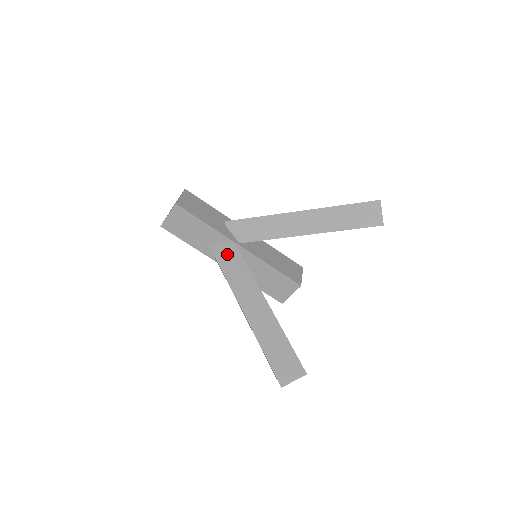
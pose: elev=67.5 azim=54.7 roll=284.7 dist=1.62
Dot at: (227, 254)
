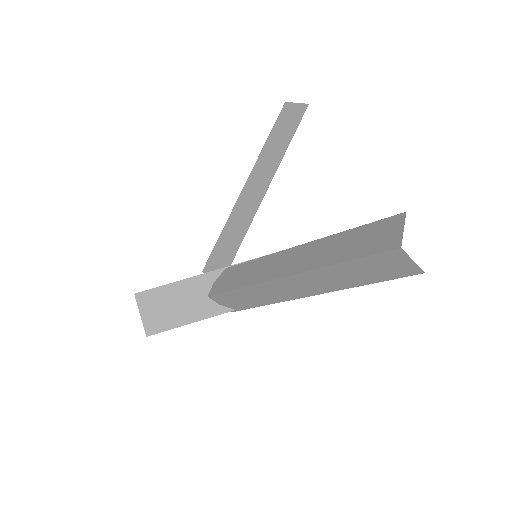
Dot at: (226, 279)
